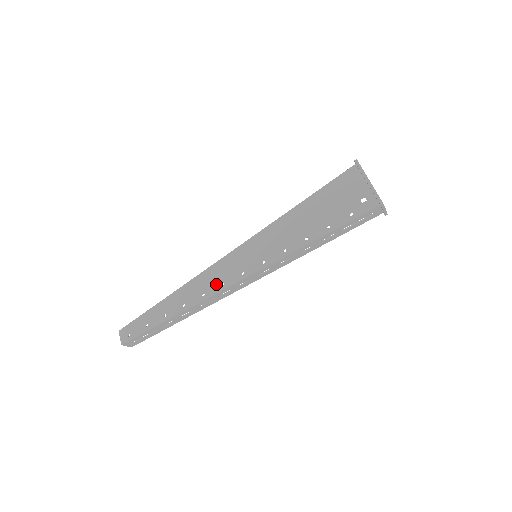
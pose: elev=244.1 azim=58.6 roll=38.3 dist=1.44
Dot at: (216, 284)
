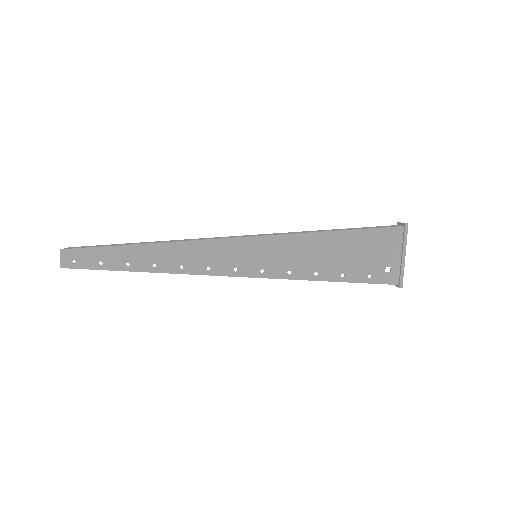
Dot at: (201, 264)
